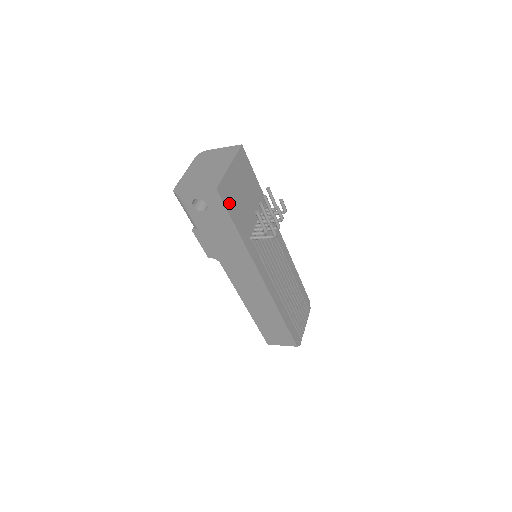
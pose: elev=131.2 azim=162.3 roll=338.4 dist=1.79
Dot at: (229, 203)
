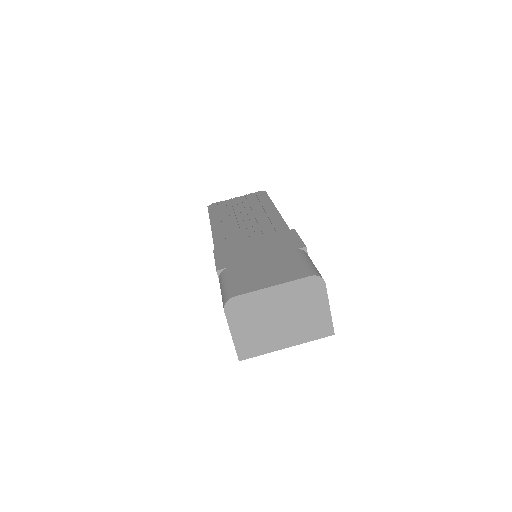
Dot at: occluded
